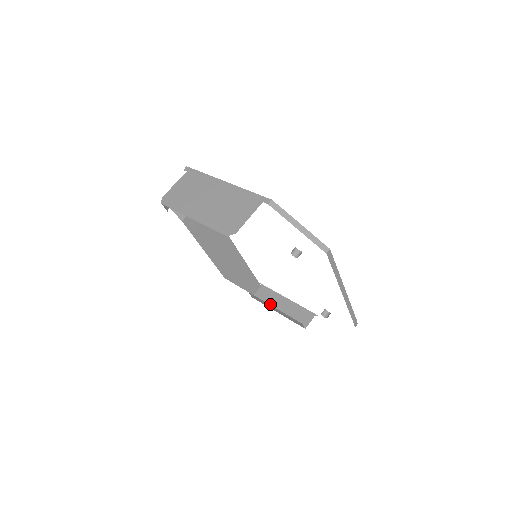
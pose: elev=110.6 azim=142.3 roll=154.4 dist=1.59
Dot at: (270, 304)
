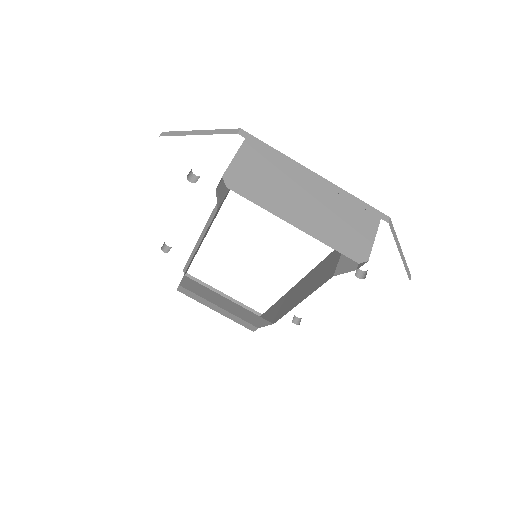
Dot at: occluded
